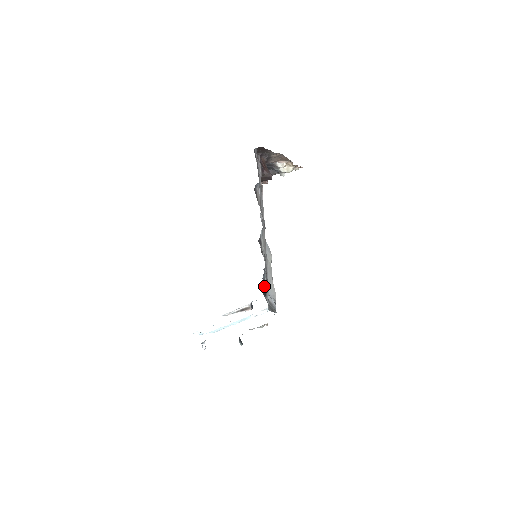
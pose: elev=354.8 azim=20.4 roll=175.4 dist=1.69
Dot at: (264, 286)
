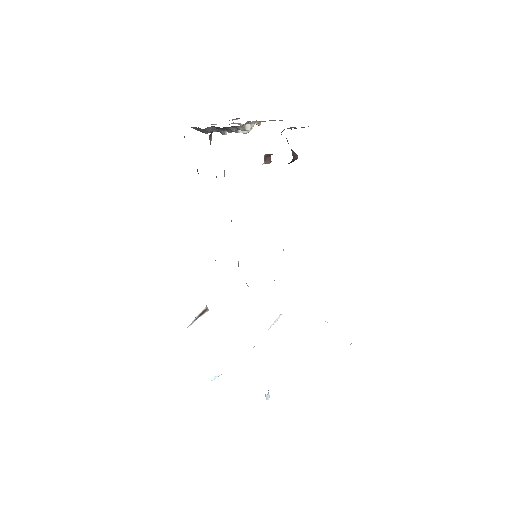
Dot at: occluded
